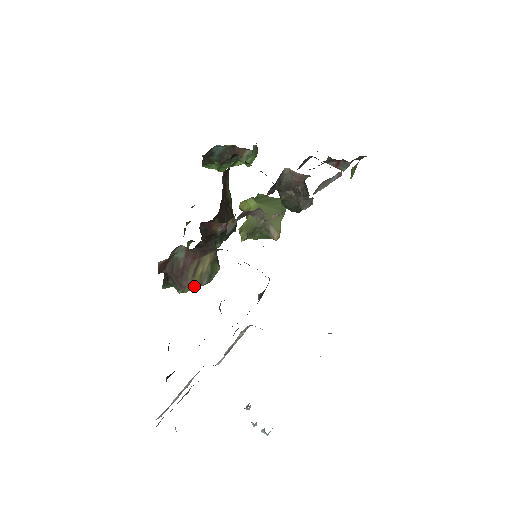
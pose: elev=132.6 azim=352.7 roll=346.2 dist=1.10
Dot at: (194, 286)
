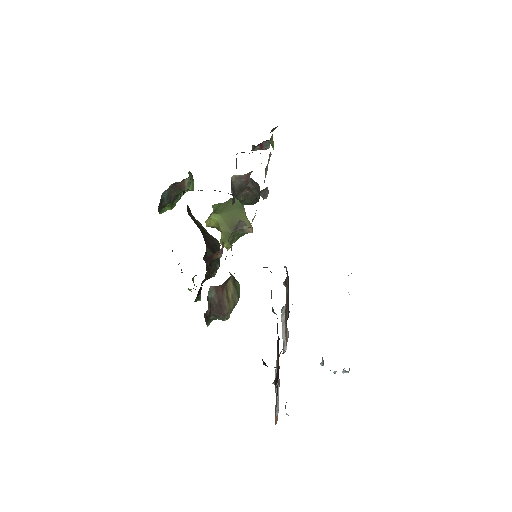
Dot at: (232, 309)
